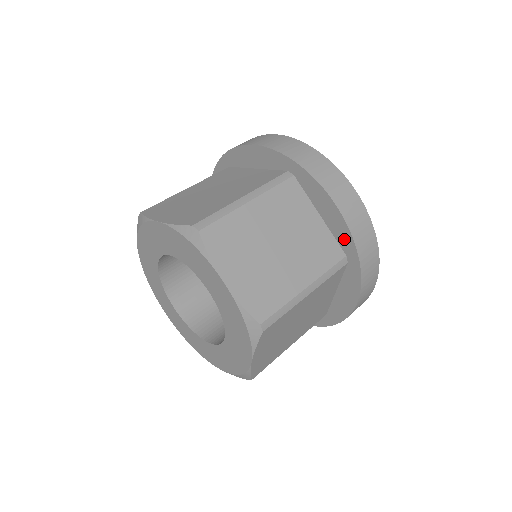
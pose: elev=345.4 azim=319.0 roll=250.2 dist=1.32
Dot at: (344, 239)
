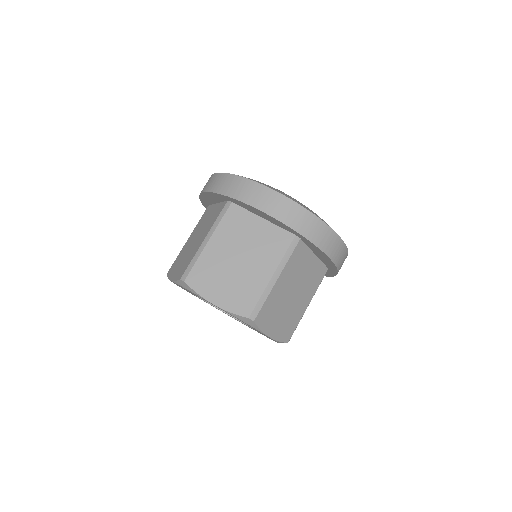
Dot at: (330, 266)
